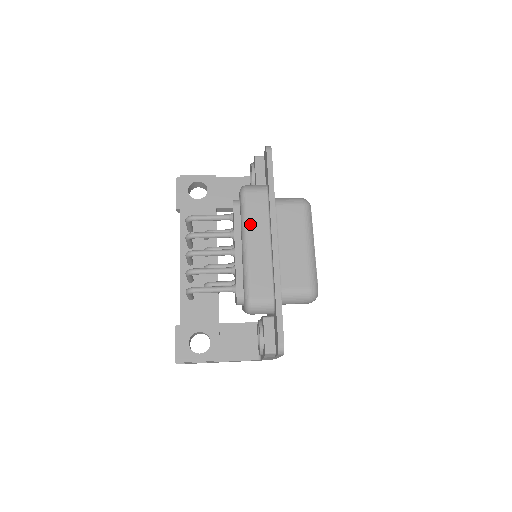
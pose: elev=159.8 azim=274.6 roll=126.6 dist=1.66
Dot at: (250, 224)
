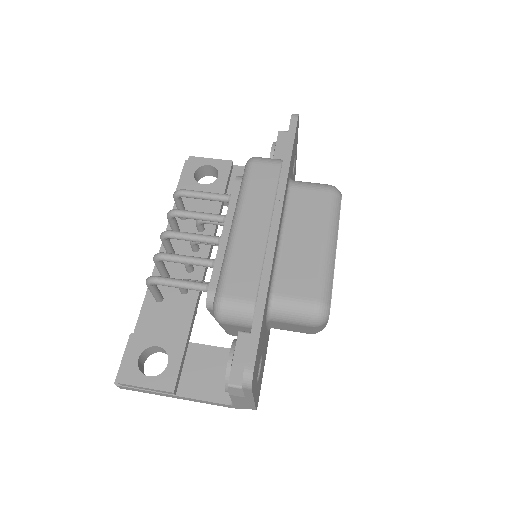
Dot at: (248, 200)
